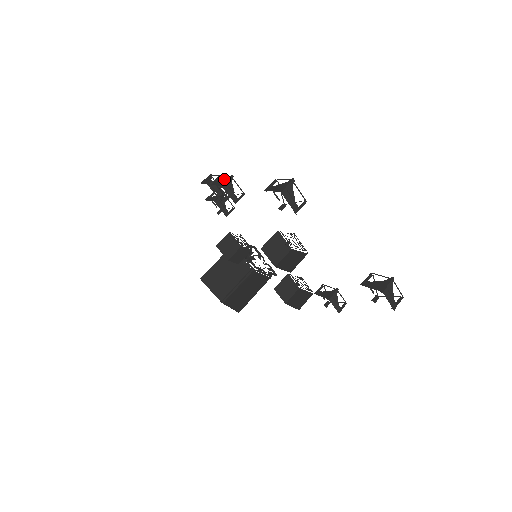
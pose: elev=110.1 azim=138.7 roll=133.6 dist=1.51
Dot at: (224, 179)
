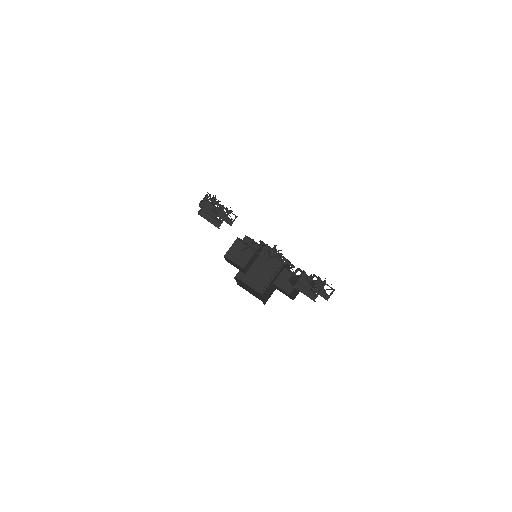
Dot at: occluded
